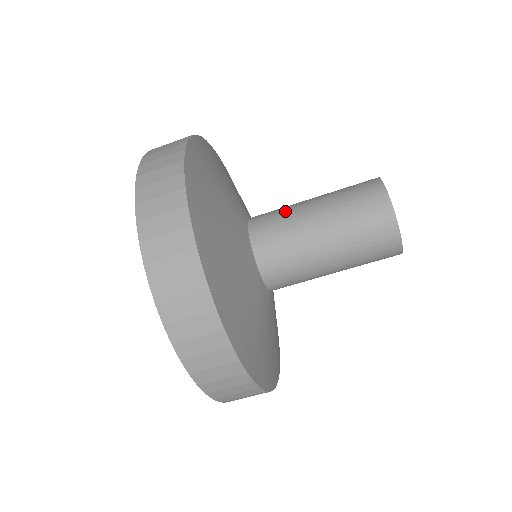
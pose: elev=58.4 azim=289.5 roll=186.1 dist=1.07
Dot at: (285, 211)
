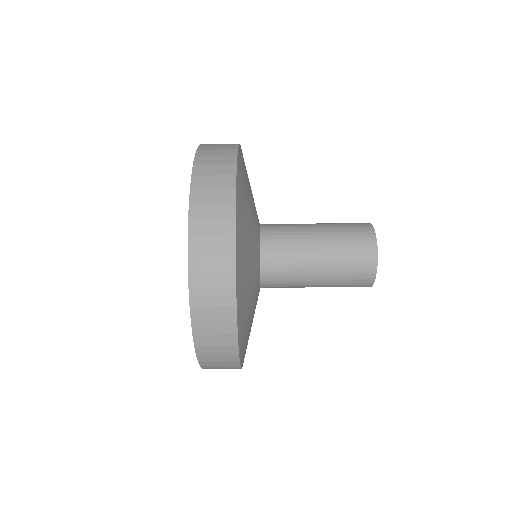
Dot at: (294, 264)
